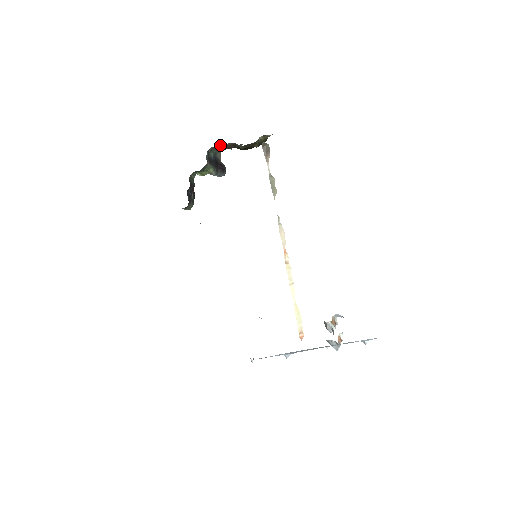
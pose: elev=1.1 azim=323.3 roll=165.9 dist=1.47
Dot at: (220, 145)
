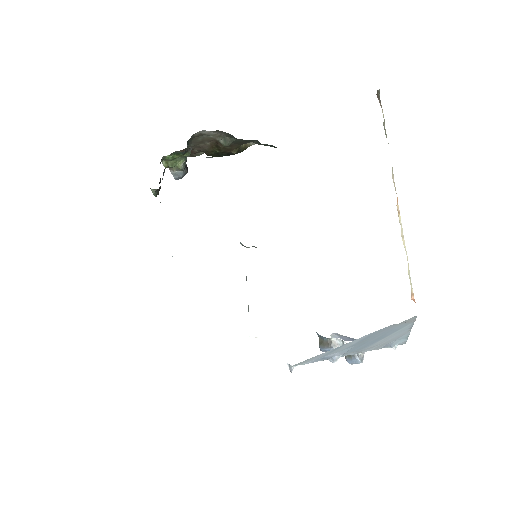
Dot at: (209, 133)
